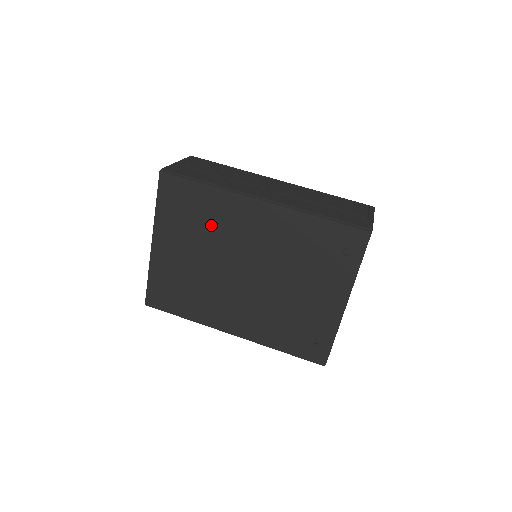
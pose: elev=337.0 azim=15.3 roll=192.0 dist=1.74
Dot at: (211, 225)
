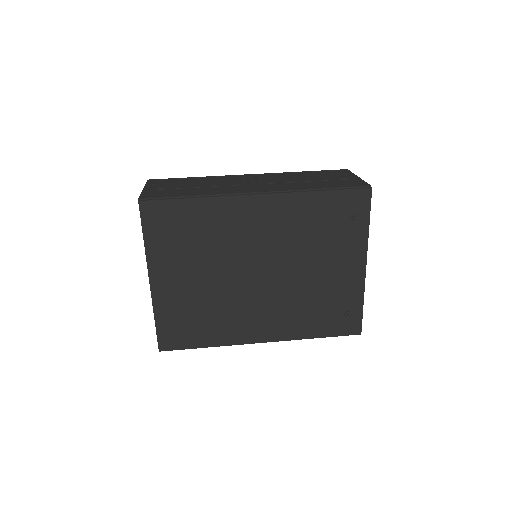
Dot at: (211, 239)
